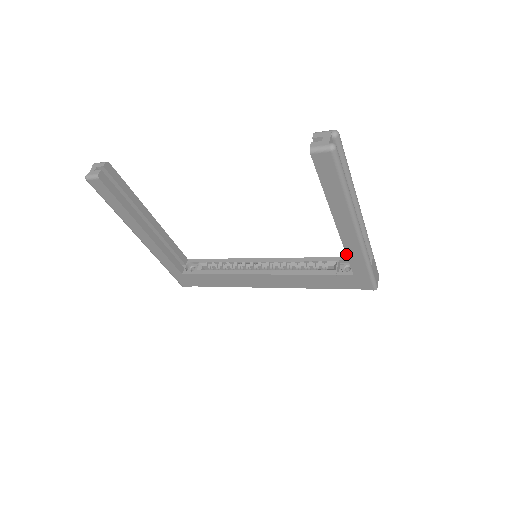
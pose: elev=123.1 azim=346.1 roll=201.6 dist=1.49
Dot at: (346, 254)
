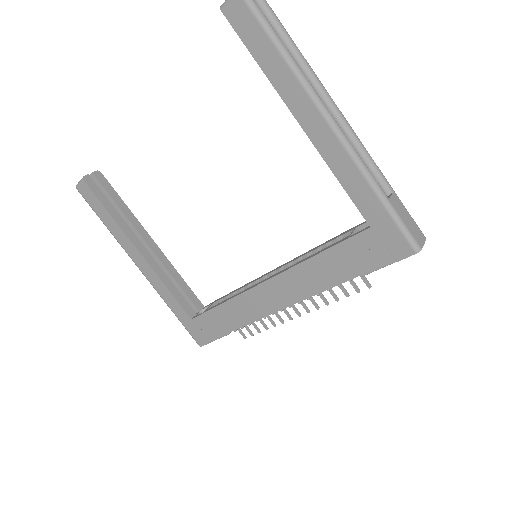
Dot at: (339, 182)
